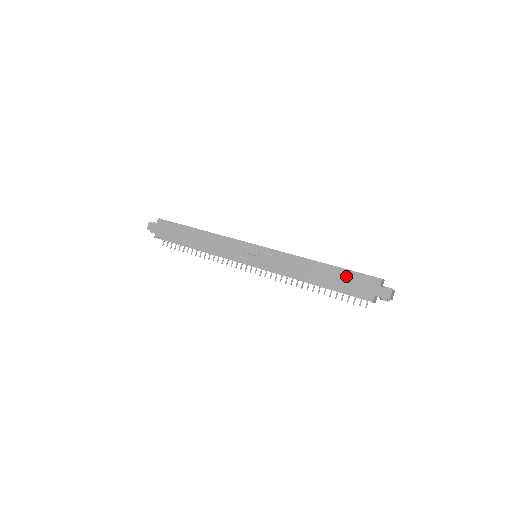
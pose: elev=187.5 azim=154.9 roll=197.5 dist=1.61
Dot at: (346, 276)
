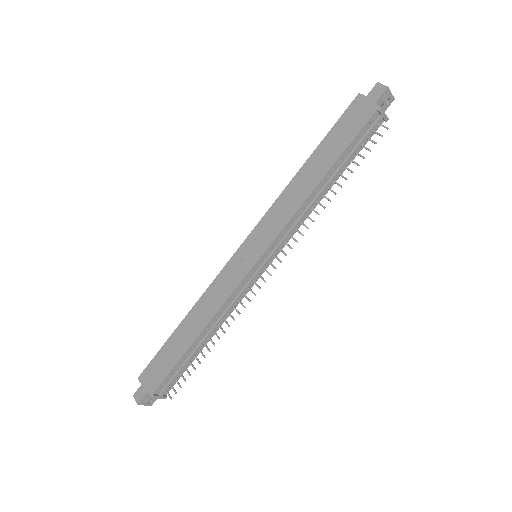
Dot at: (335, 135)
